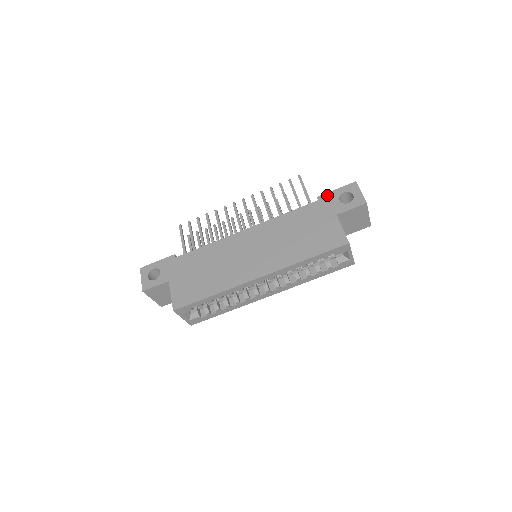
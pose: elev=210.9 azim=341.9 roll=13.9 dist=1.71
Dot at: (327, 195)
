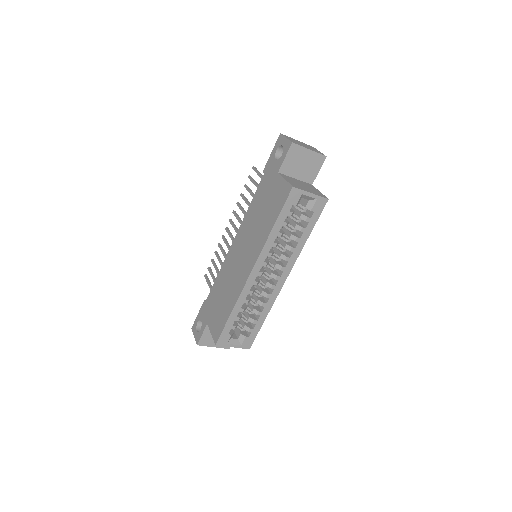
Dot at: (267, 164)
